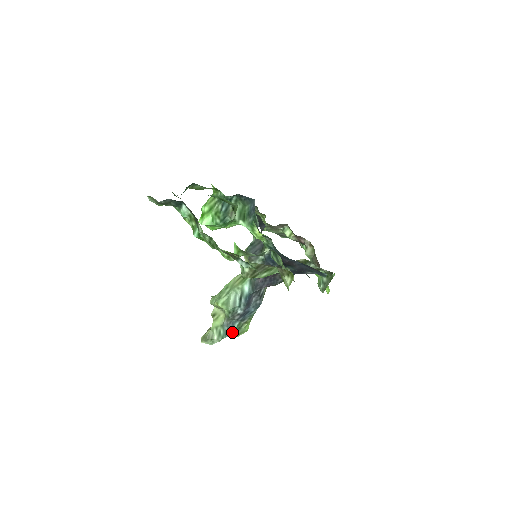
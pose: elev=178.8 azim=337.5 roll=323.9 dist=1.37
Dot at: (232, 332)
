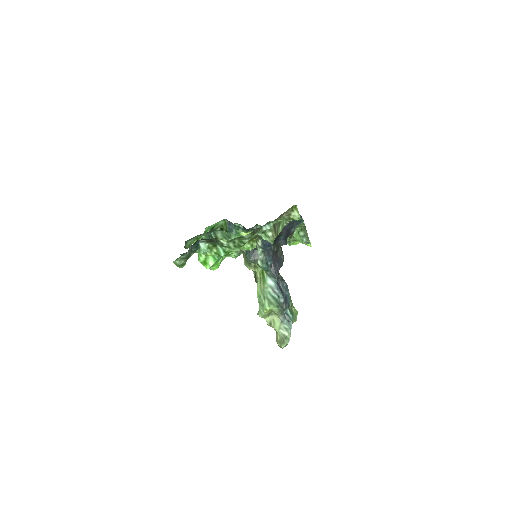
Dot at: (291, 319)
